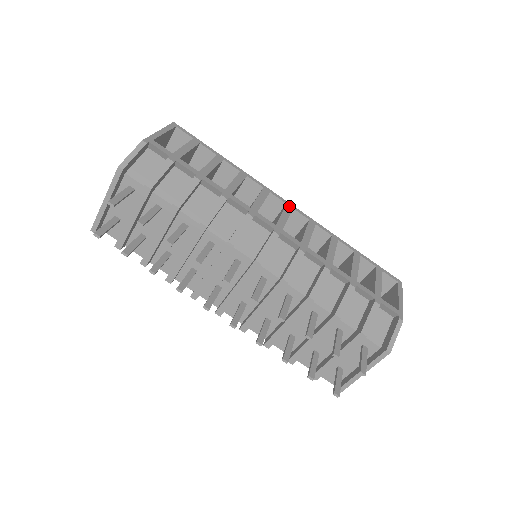
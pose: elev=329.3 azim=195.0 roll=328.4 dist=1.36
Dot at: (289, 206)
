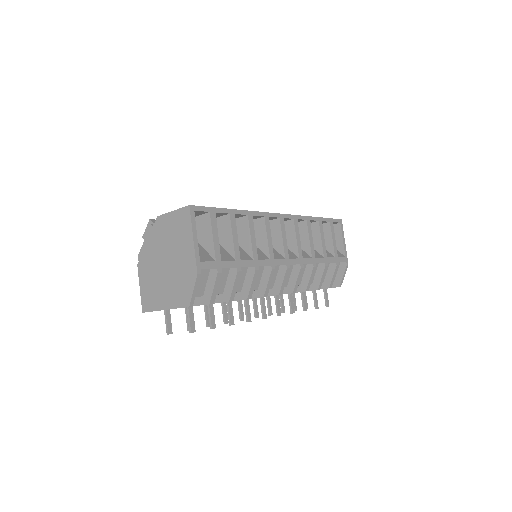
Dot at: (282, 219)
